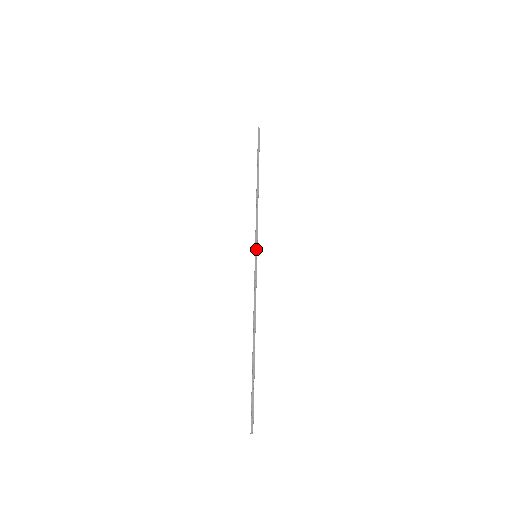
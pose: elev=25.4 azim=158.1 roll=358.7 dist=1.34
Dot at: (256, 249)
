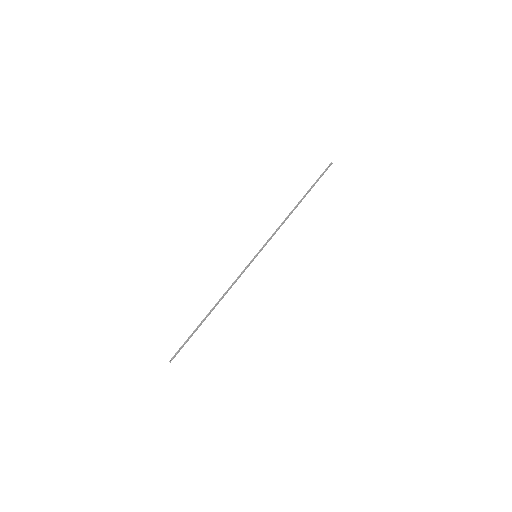
Dot at: occluded
